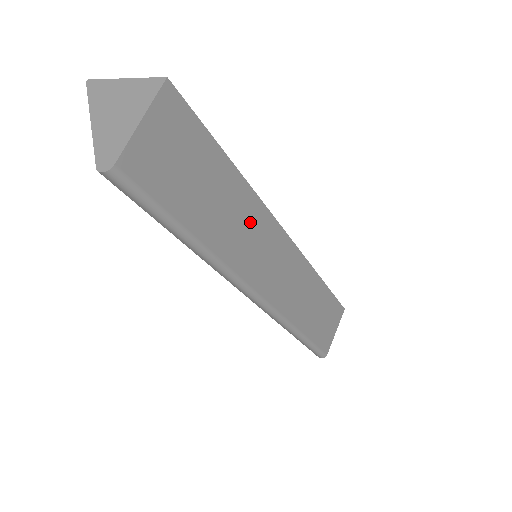
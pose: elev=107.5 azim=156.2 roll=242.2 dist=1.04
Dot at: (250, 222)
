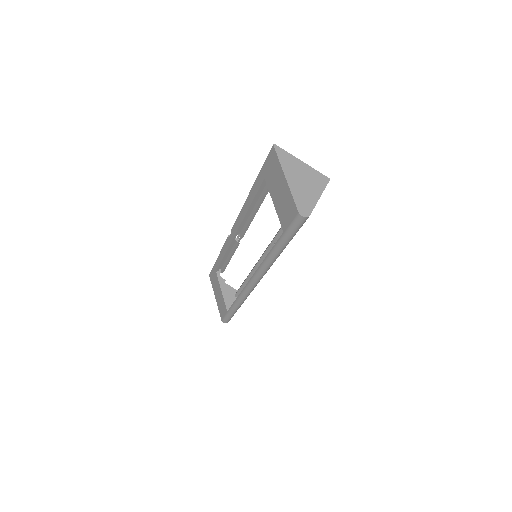
Dot at: occluded
